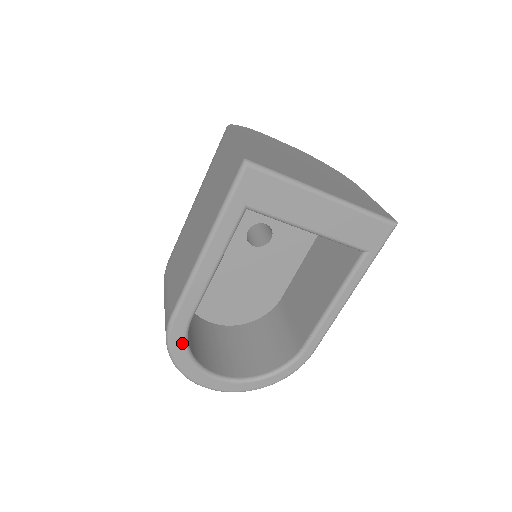
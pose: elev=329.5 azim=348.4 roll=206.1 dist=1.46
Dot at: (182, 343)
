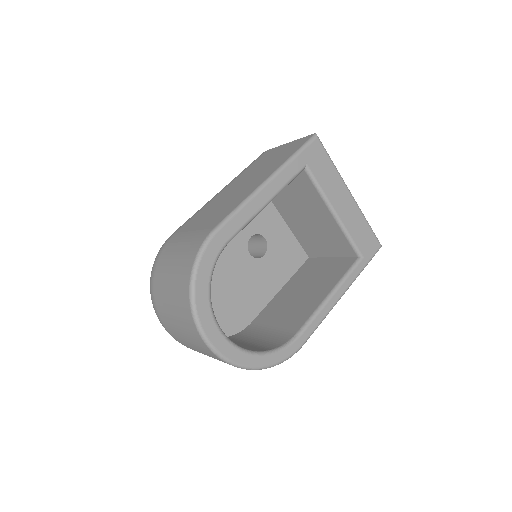
Dot at: (212, 262)
